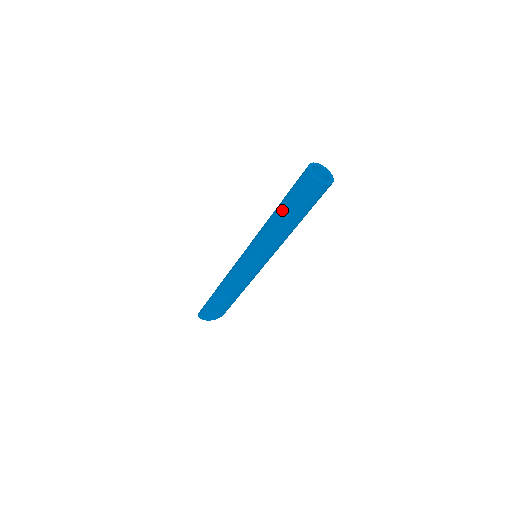
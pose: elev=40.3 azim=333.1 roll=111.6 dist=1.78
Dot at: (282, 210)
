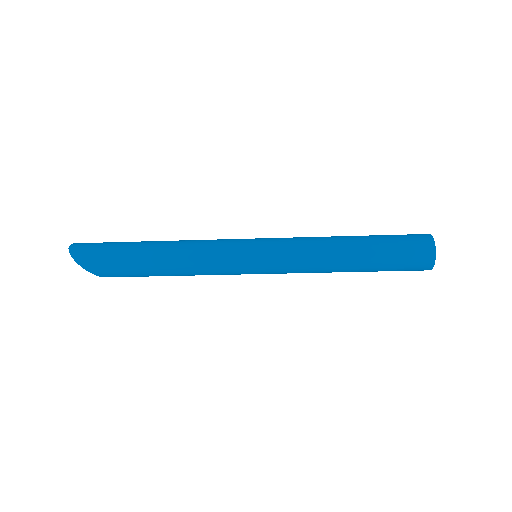
Dot at: (364, 250)
